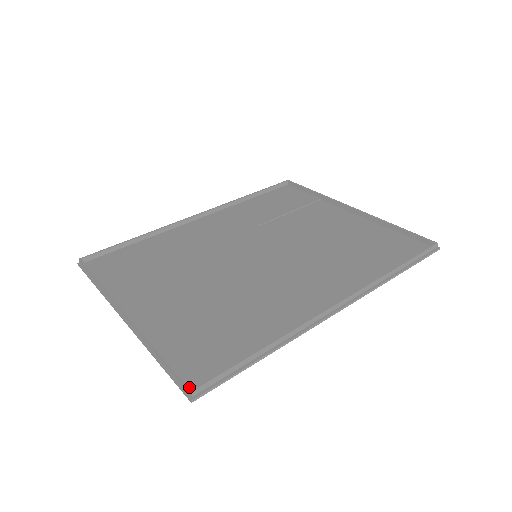
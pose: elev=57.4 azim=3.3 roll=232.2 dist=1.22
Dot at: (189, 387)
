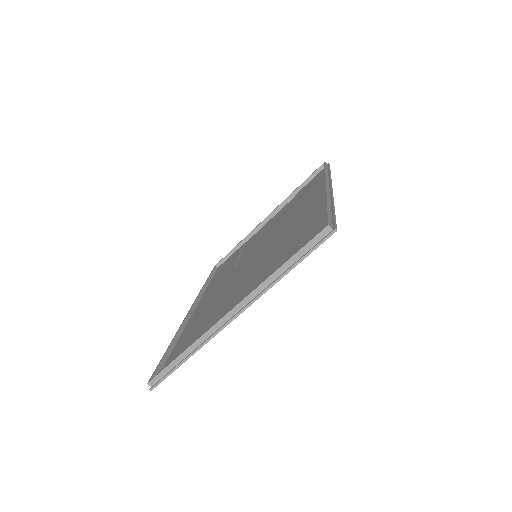
Dot at: (324, 228)
